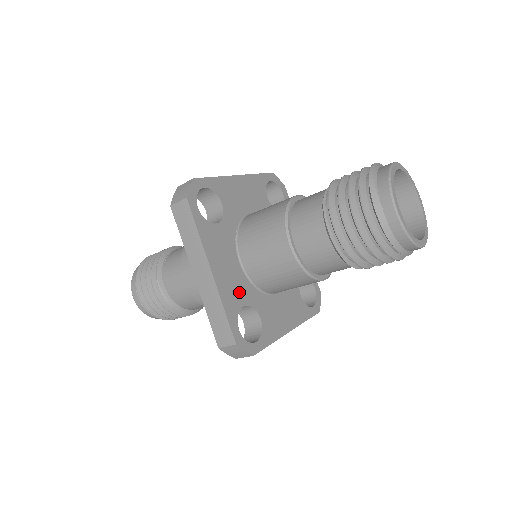
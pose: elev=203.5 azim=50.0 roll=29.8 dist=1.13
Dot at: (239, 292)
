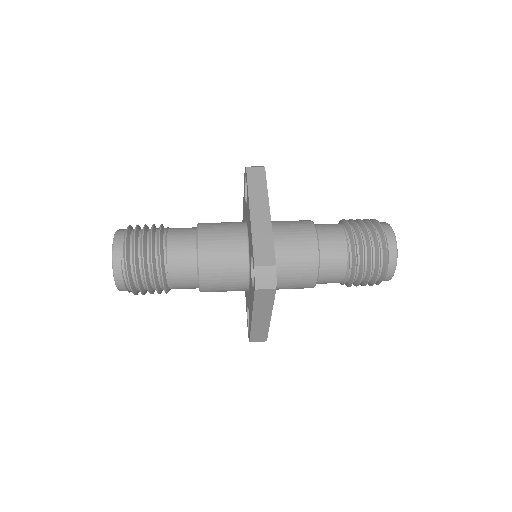
Dot at: occluded
